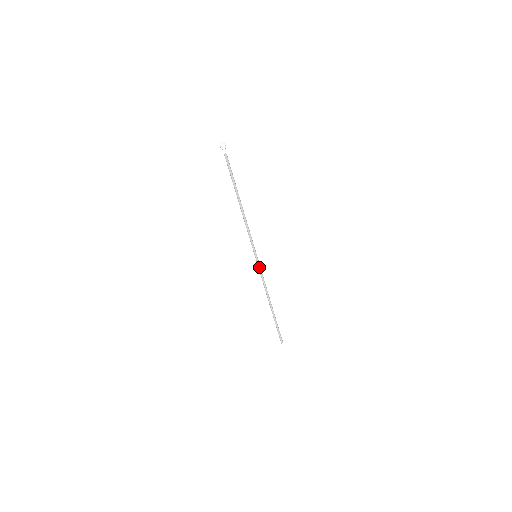
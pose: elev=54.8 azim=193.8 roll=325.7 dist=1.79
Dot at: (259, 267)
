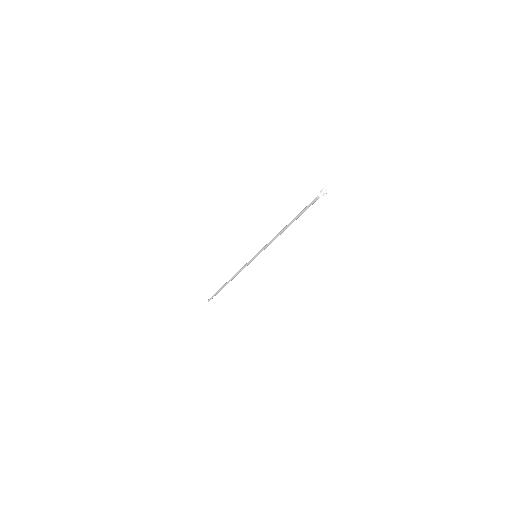
Dot at: (250, 262)
